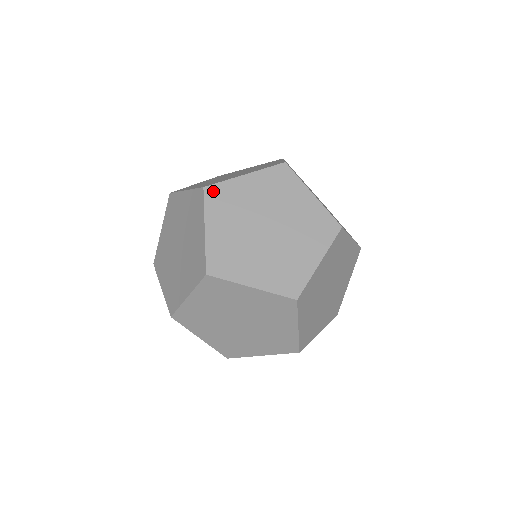
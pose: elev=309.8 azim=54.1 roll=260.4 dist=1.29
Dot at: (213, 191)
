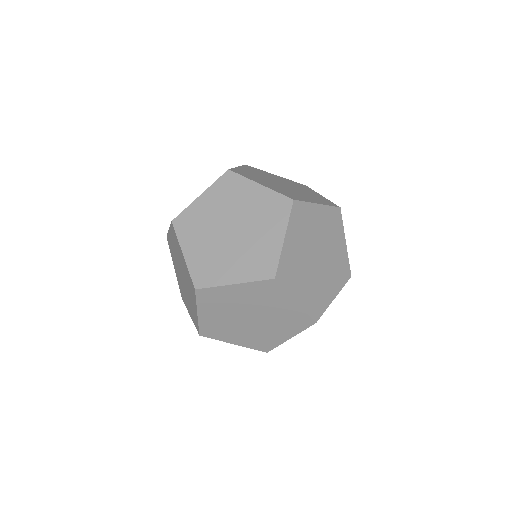
Dot at: (230, 177)
